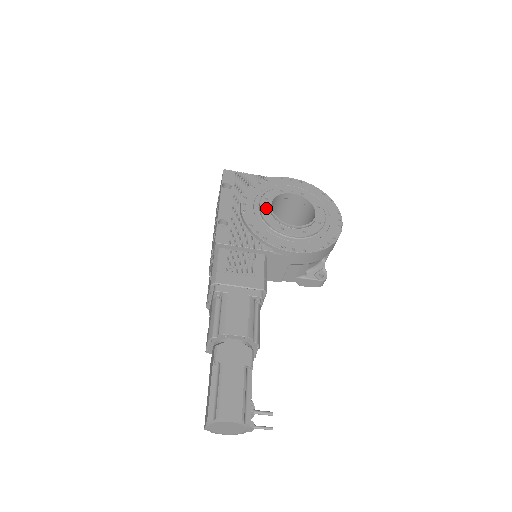
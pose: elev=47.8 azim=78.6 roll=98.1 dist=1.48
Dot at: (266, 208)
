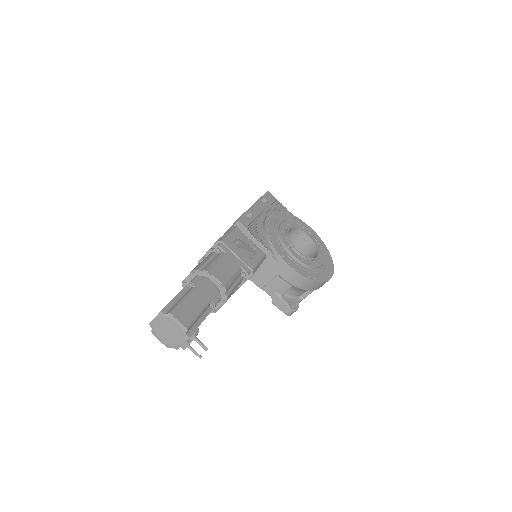
Dot at: (284, 229)
